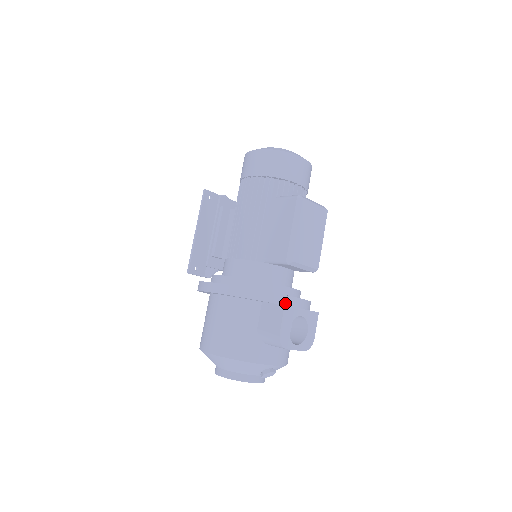
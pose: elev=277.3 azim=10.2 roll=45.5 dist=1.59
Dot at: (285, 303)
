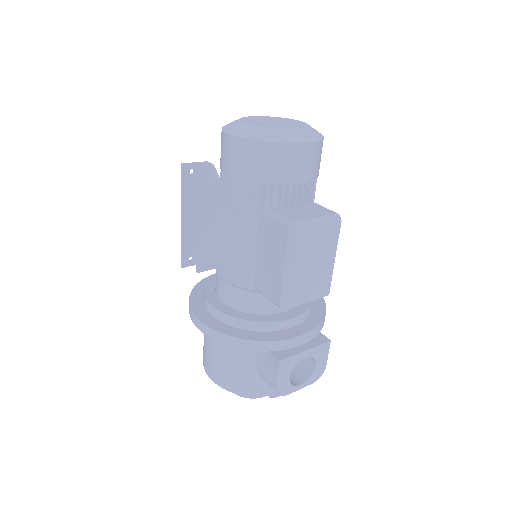
Dot at: (284, 347)
